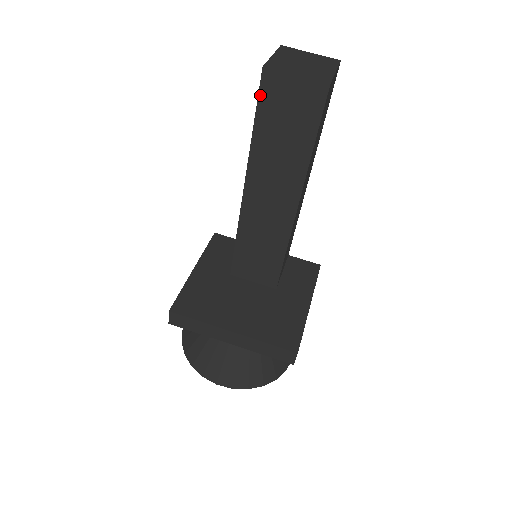
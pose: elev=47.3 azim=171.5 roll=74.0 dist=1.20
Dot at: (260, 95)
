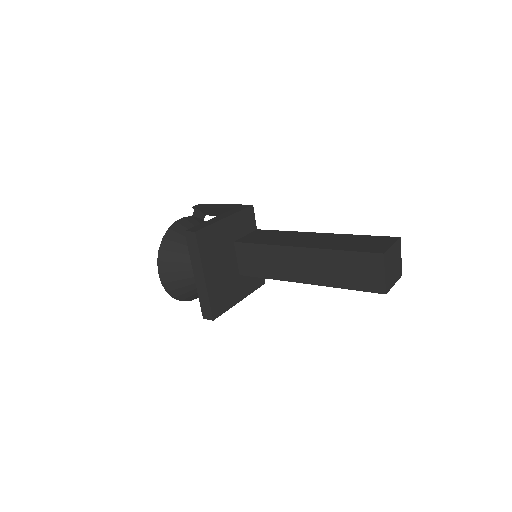
Dot at: (366, 253)
